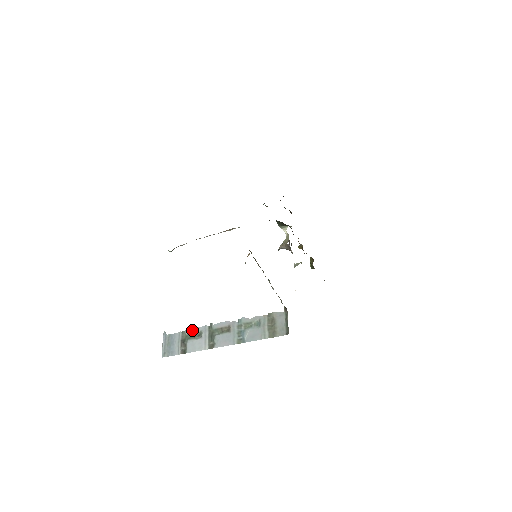
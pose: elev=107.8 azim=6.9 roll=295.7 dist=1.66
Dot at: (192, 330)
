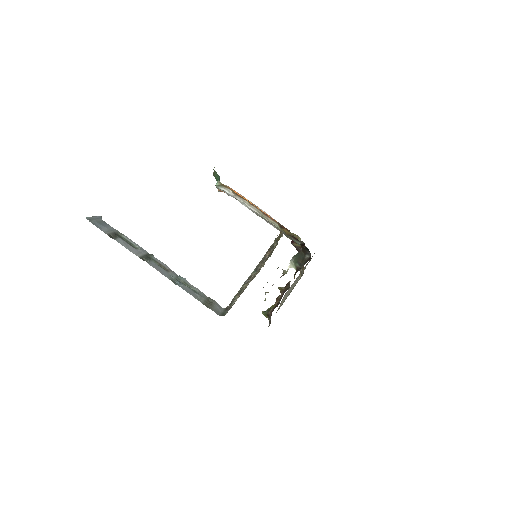
Dot at: (131, 240)
